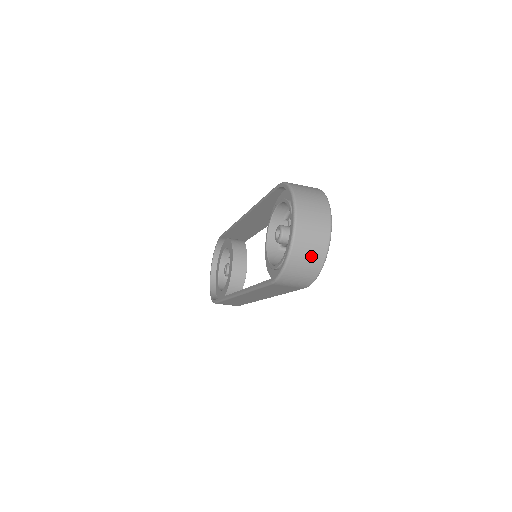
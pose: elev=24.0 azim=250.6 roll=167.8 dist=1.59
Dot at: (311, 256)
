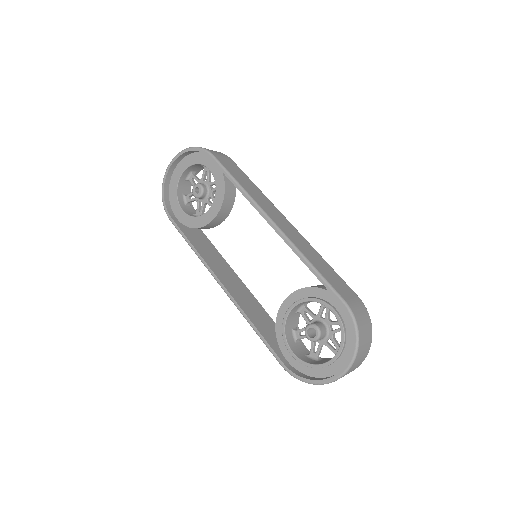
Dot at: occluded
